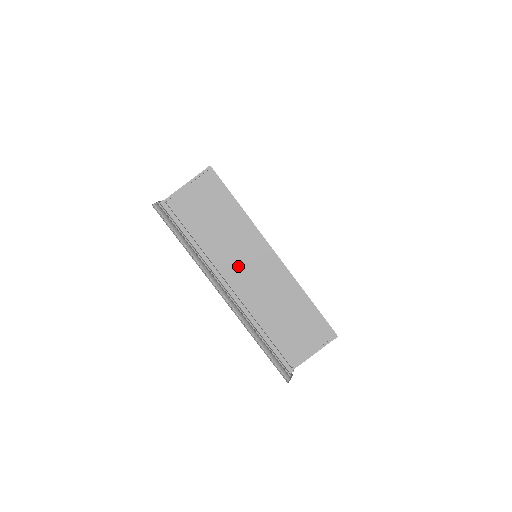
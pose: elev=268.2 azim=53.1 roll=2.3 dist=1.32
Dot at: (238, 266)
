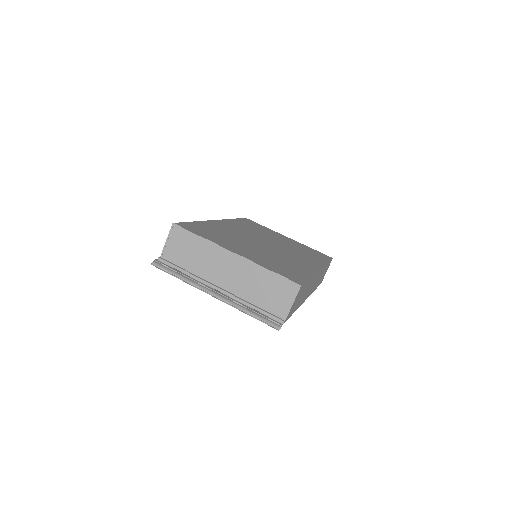
Dot at: (218, 273)
